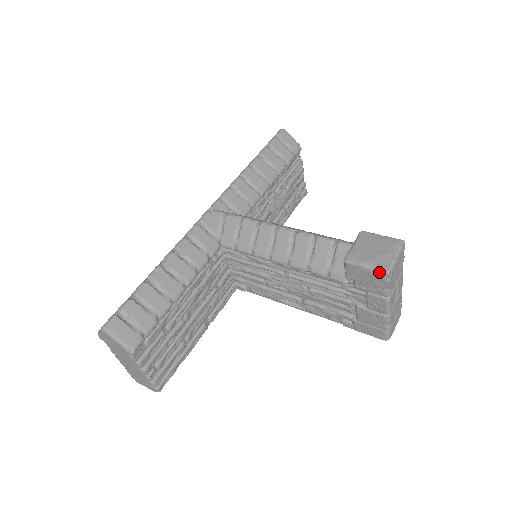
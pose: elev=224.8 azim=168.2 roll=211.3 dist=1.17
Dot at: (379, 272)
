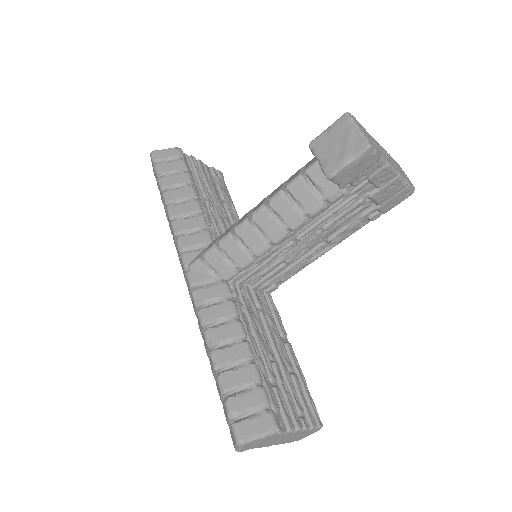
Dot at: (363, 154)
